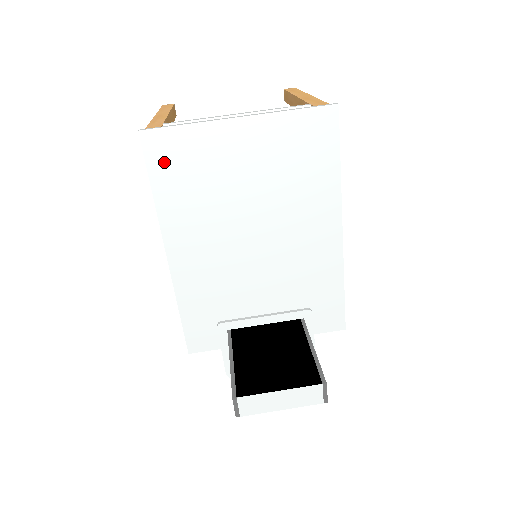
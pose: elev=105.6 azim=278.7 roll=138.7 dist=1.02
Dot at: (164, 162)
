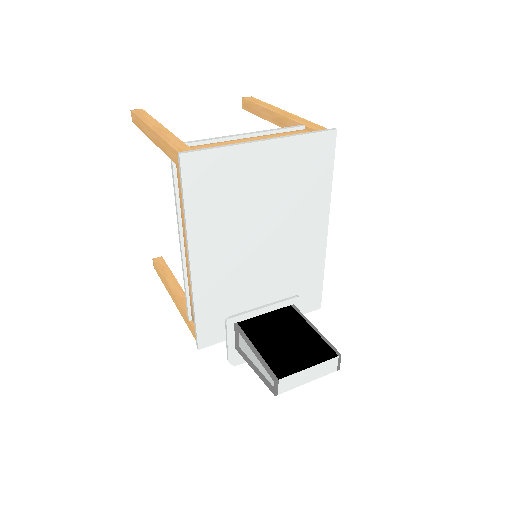
Dot at: (198, 181)
